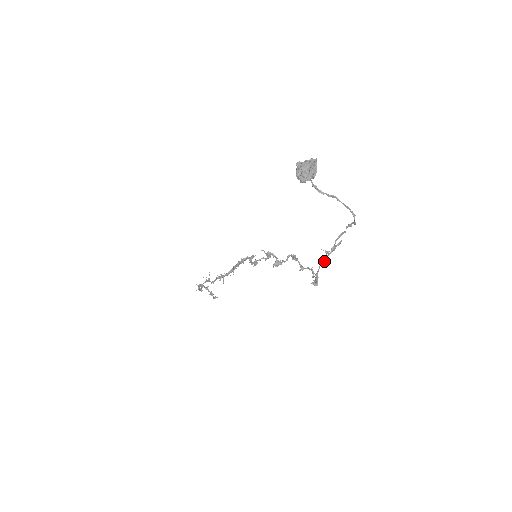
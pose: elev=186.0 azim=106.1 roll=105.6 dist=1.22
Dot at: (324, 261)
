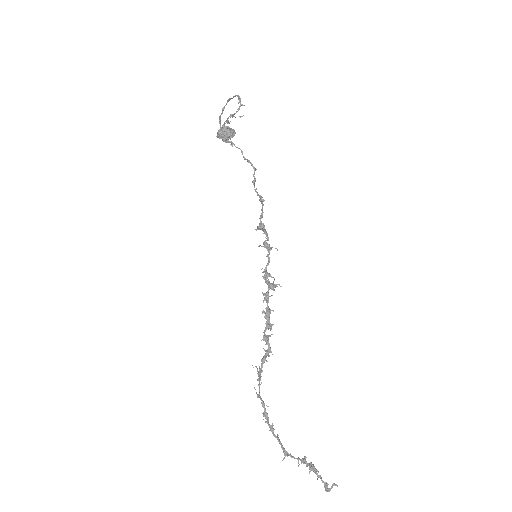
Dot at: (224, 122)
